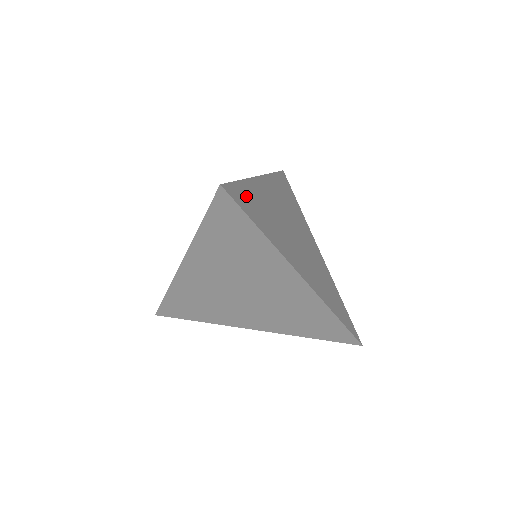
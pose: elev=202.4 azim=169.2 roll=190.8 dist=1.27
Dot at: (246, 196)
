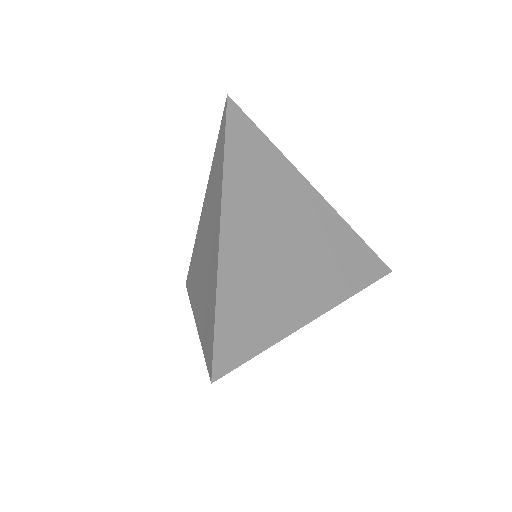
Dot at: occluded
